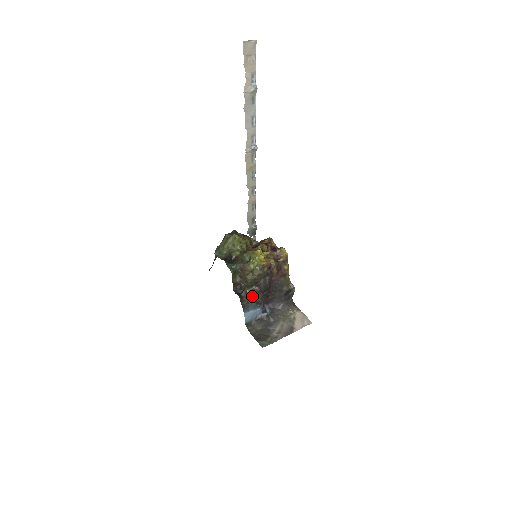
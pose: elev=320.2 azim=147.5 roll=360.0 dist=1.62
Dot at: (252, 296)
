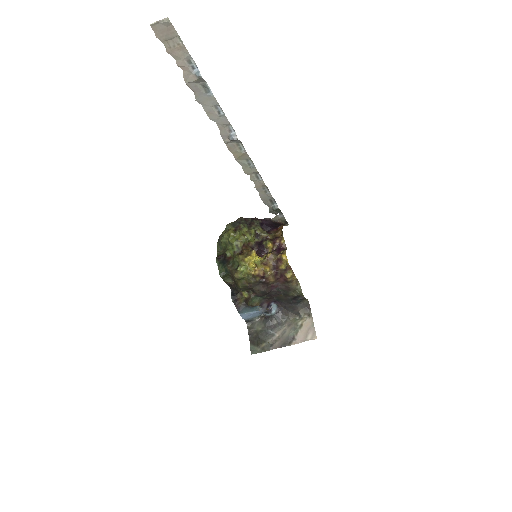
Dot at: (248, 299)
